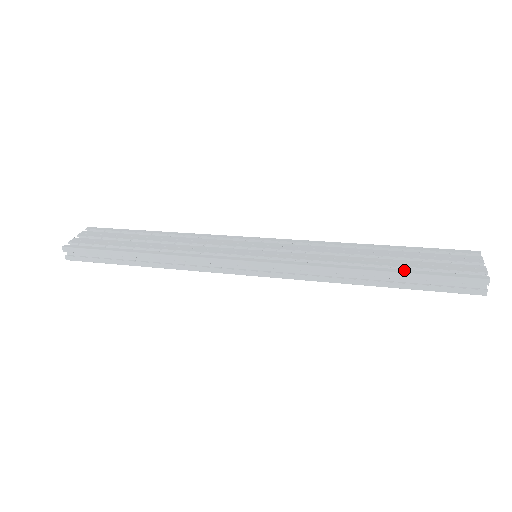
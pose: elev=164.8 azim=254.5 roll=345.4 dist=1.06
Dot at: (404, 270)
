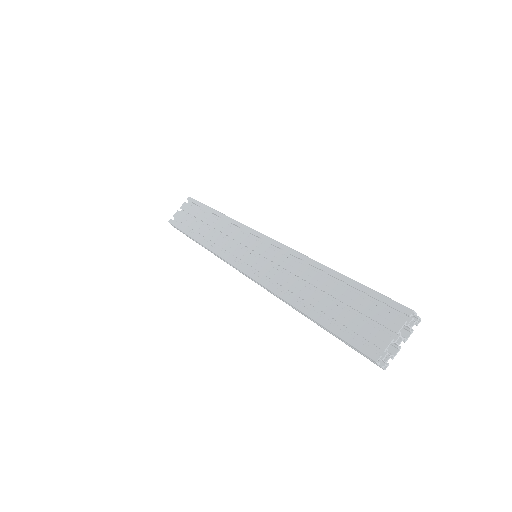
Dot at: (321, 319)
